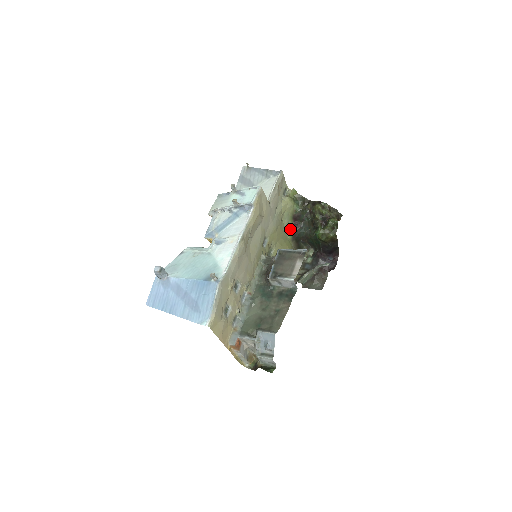
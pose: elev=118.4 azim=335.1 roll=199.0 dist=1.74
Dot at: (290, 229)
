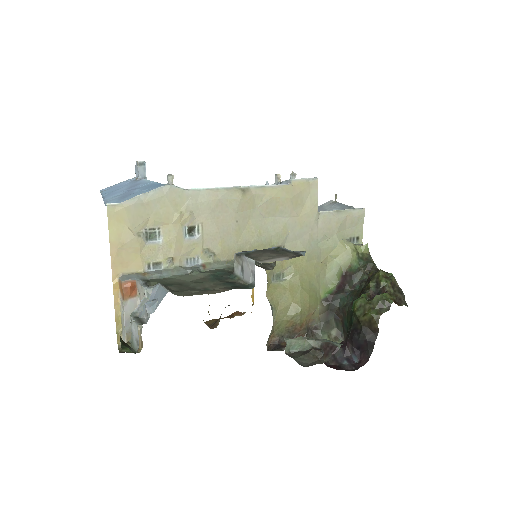
Dot at: (330, 287)
